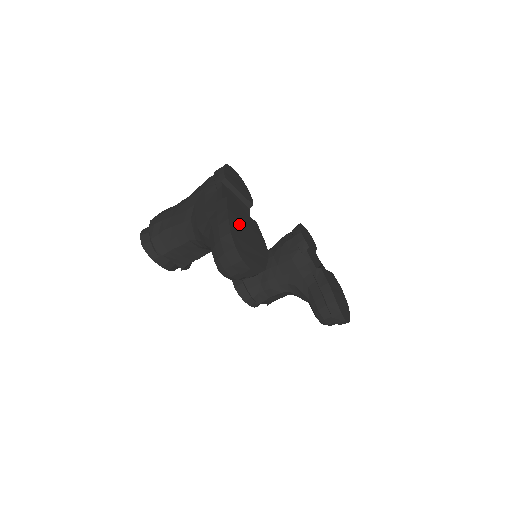
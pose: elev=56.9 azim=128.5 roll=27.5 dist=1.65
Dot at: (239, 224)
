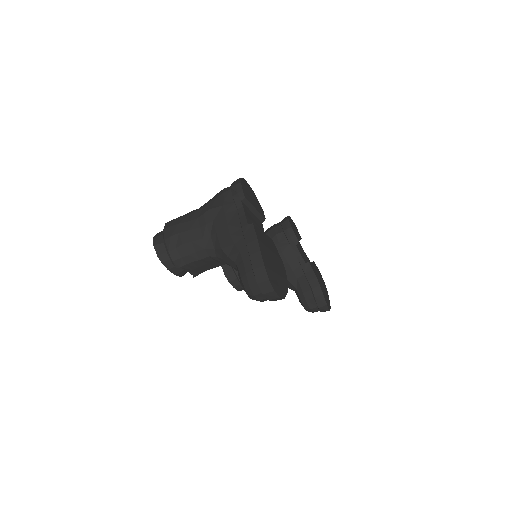
Dot at: (266, 252)
